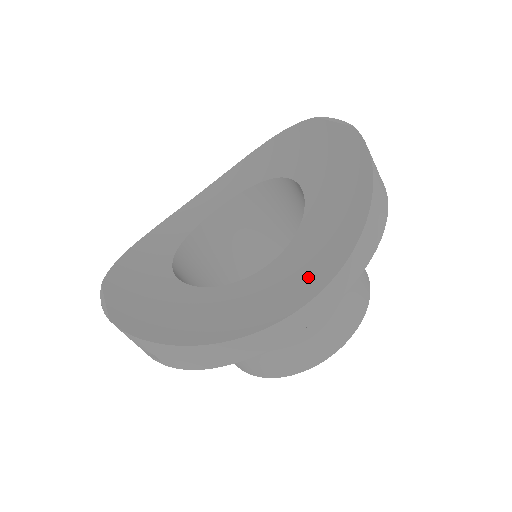
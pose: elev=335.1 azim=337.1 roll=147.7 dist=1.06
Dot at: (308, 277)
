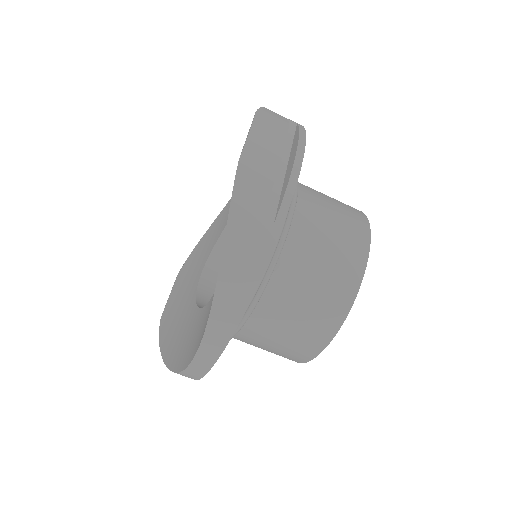
Dot at: (200, 336)
